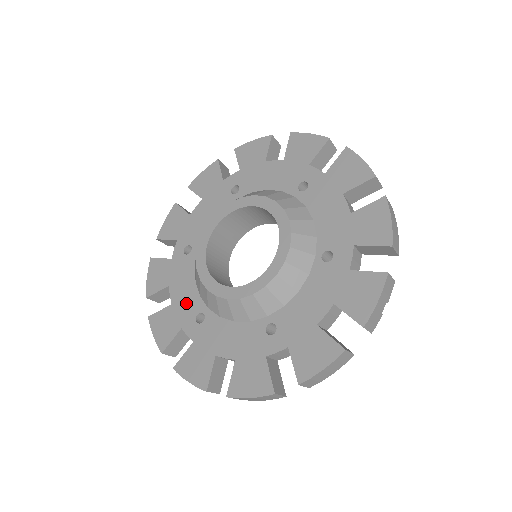
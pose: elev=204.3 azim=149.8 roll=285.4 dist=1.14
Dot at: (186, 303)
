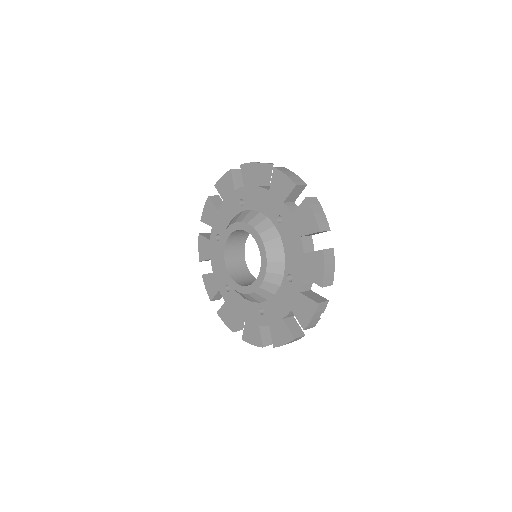
Dot at: (220, 275)
